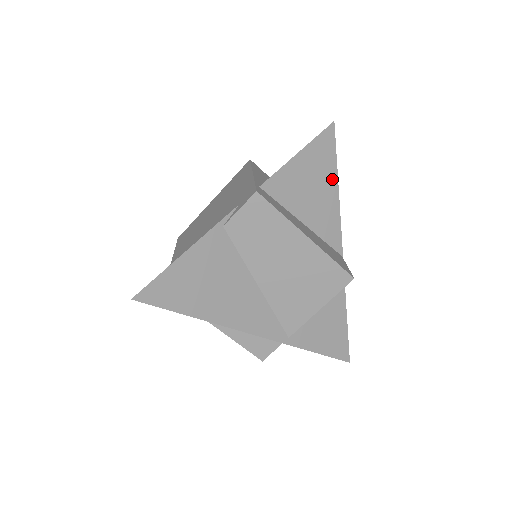
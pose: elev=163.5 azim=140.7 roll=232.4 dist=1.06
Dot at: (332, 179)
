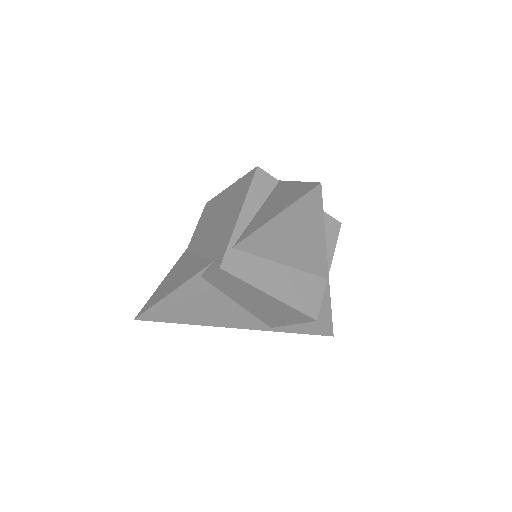
Dot at: (317, 229)
